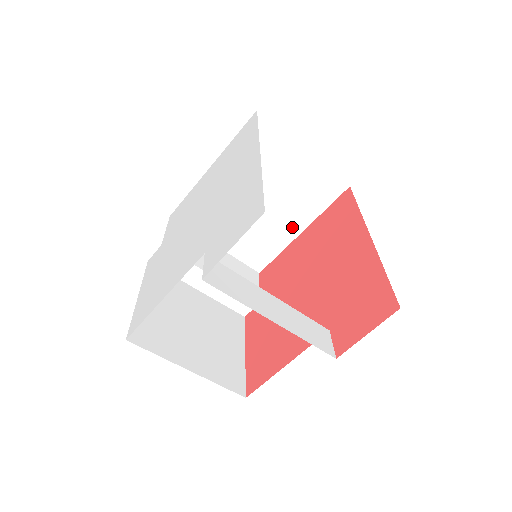
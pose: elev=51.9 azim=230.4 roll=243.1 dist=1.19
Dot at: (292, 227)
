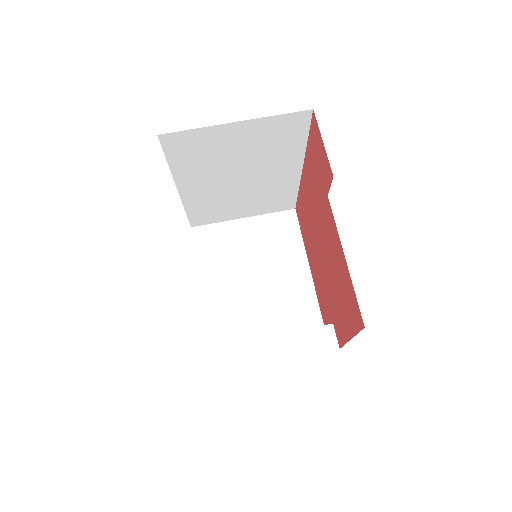
Dot at: (298, 270)
